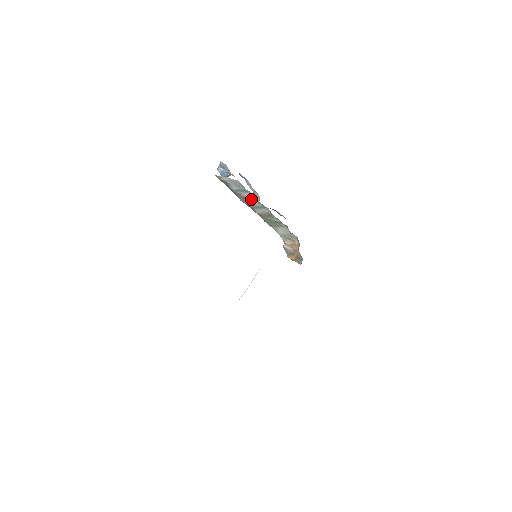
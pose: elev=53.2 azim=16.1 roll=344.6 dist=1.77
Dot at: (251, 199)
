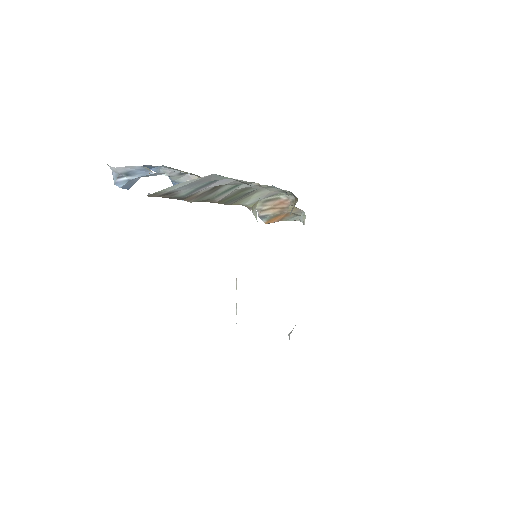
Dot at: (215, 188)
